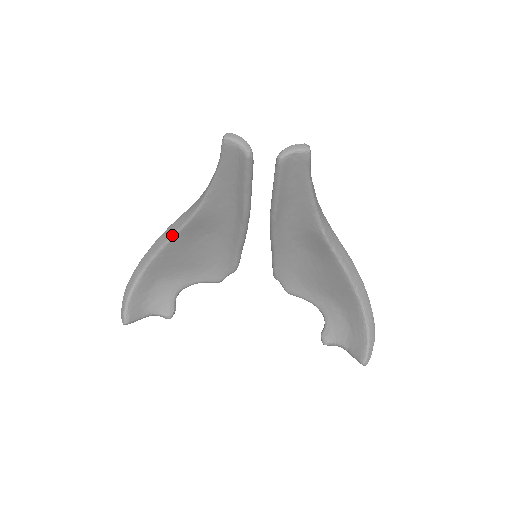
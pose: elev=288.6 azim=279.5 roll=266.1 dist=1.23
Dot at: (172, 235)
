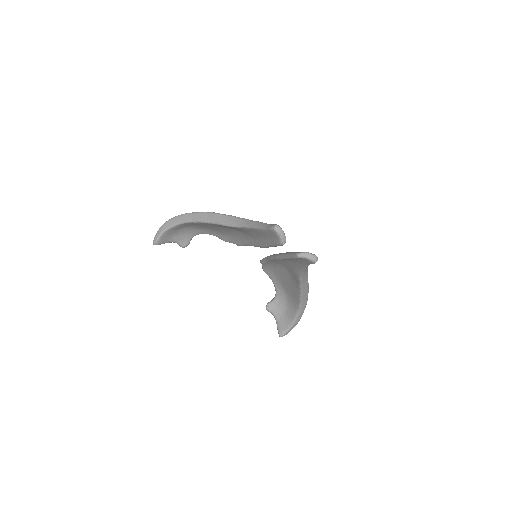
Dot at: (212, 222)
